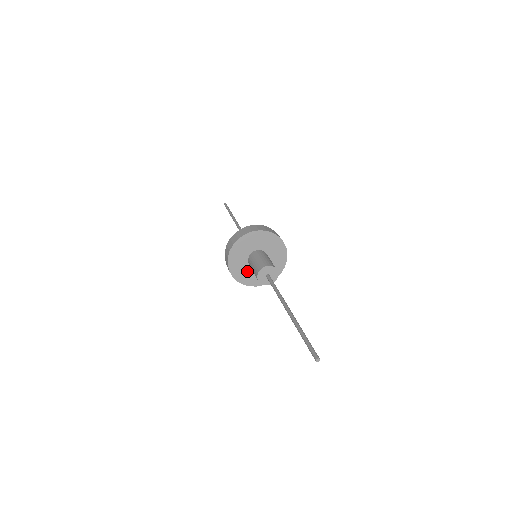
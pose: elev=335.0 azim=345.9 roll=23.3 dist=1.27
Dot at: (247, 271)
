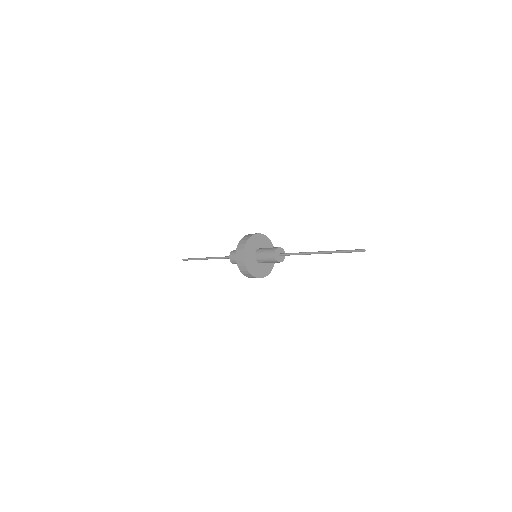
Dot at: (255, 266)
